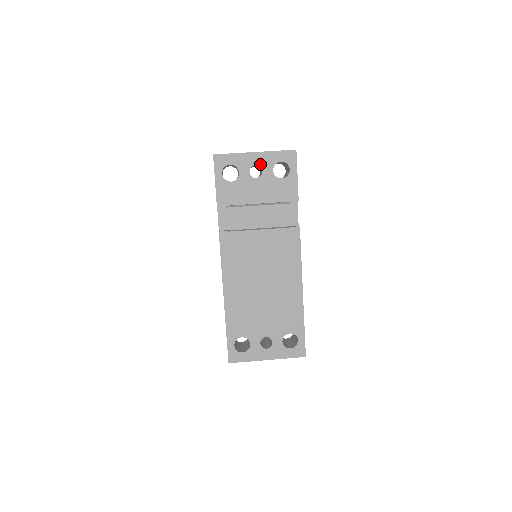
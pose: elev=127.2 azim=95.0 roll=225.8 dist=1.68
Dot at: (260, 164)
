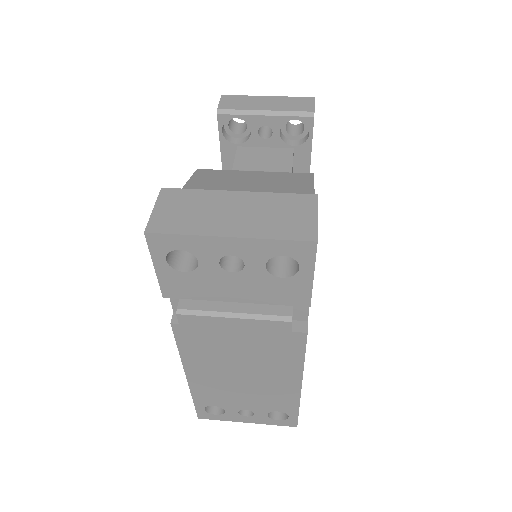
Dot at: (240, 255)
